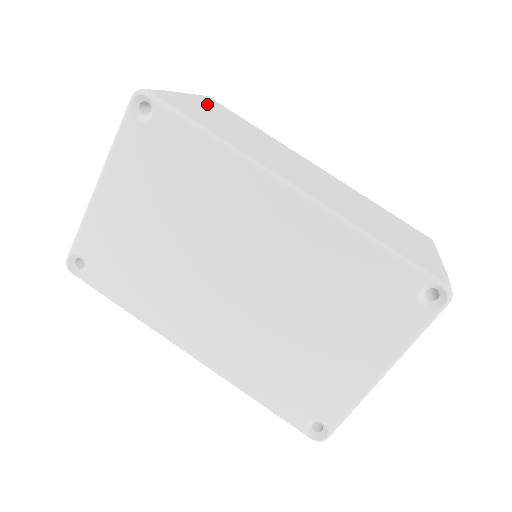
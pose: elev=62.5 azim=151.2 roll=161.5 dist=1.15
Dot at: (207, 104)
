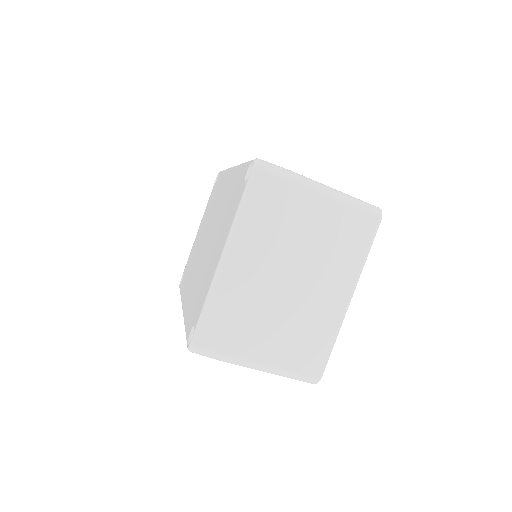
Dot at: occluded
